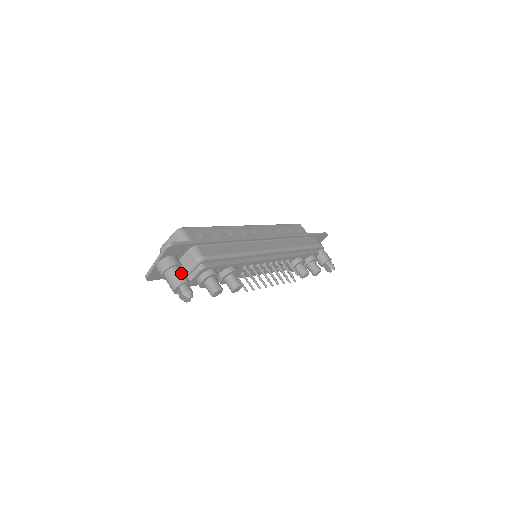
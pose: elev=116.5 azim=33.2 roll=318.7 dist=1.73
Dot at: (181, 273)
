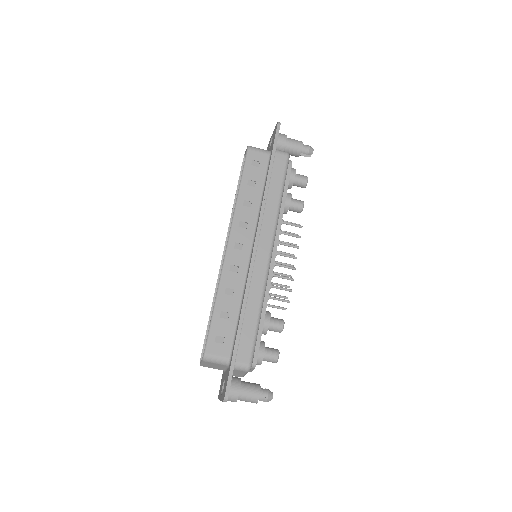
Dot at: (249, 392)
